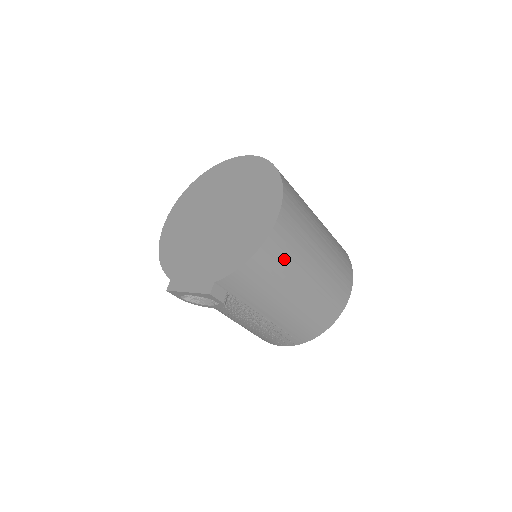
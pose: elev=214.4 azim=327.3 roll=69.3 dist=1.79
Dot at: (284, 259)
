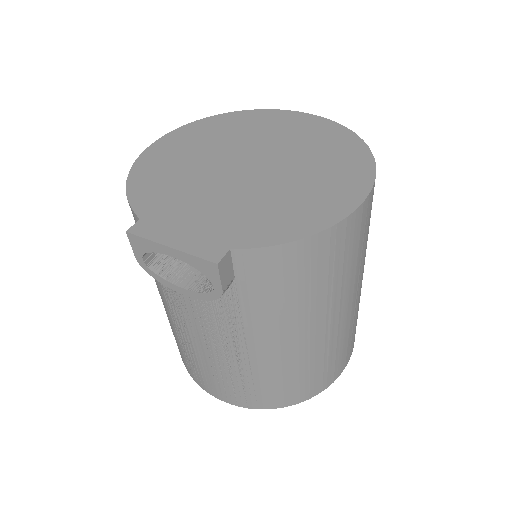
Dot at: (337, 267)
